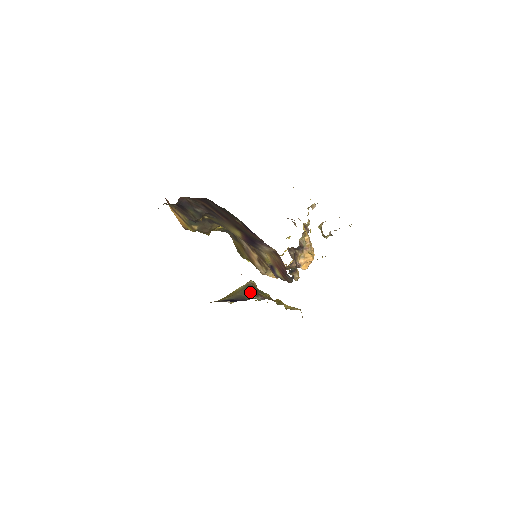
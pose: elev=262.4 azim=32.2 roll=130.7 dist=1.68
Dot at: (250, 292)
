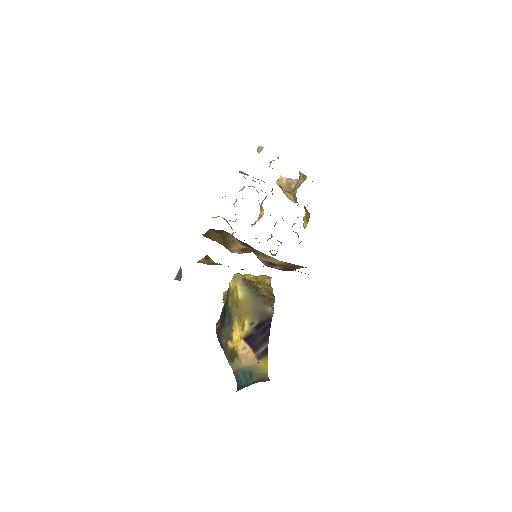
Dot at: (263, 301)
